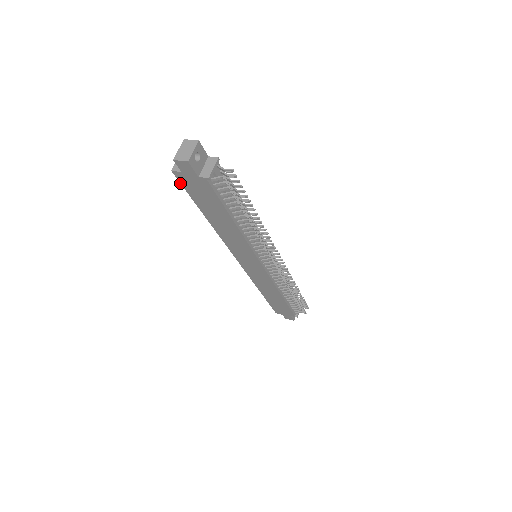
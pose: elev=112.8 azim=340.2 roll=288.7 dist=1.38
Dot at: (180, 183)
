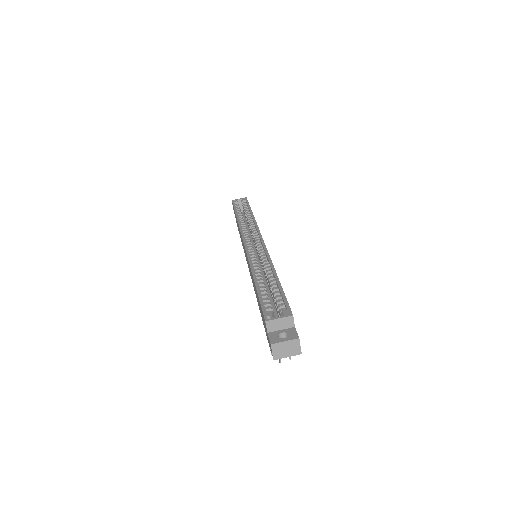
Dot at: (262, 309)
